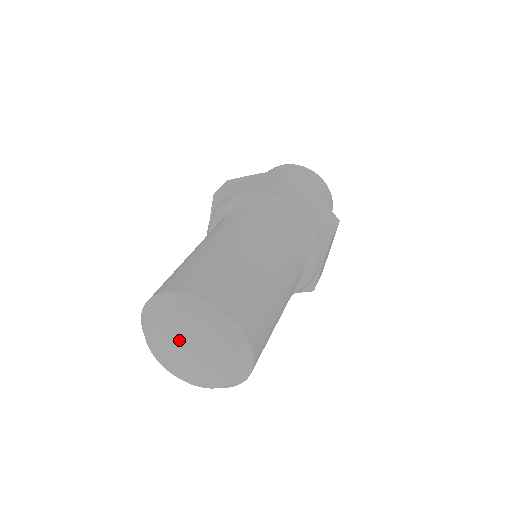
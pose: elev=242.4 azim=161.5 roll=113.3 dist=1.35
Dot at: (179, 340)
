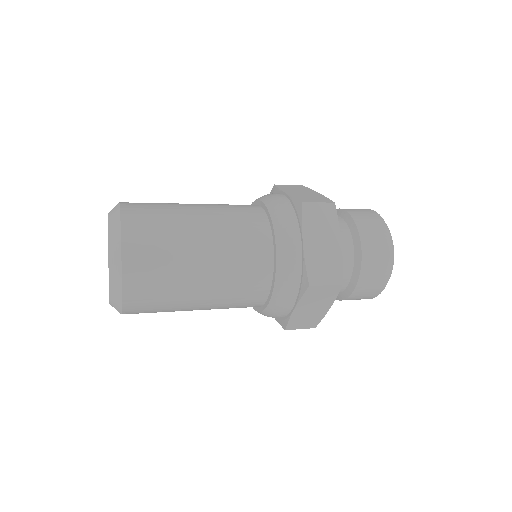
Dot at: occluded
